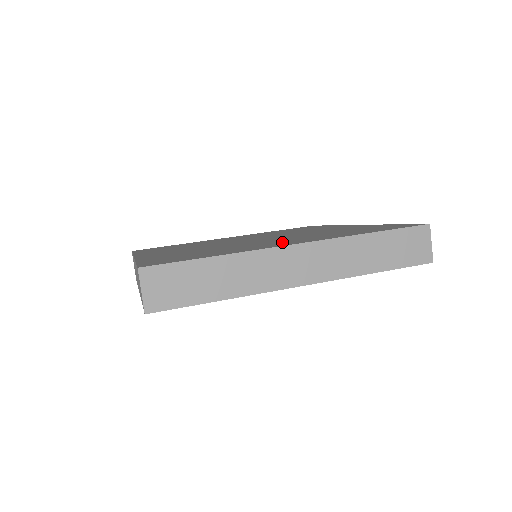
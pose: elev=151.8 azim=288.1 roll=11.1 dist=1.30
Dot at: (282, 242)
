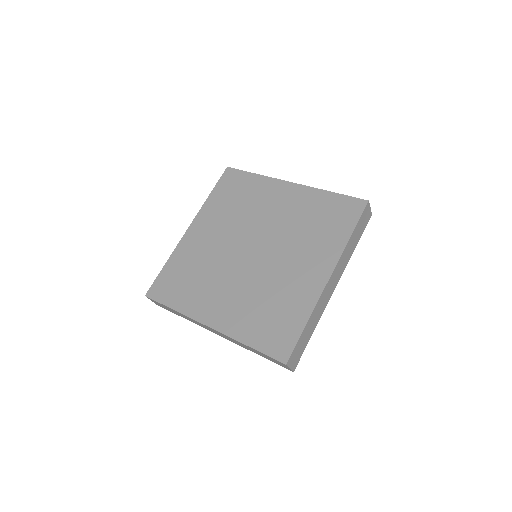
Dot at: (307, 270)
